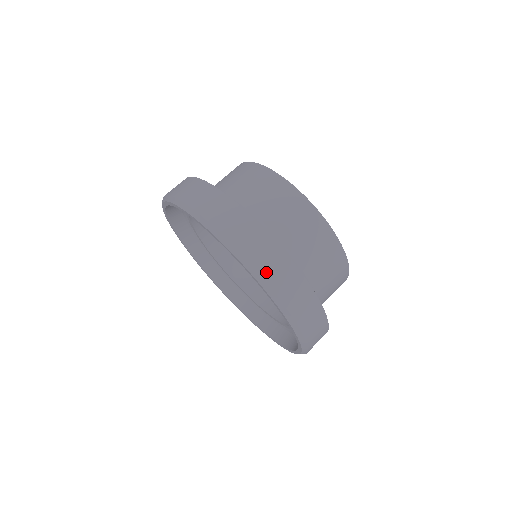
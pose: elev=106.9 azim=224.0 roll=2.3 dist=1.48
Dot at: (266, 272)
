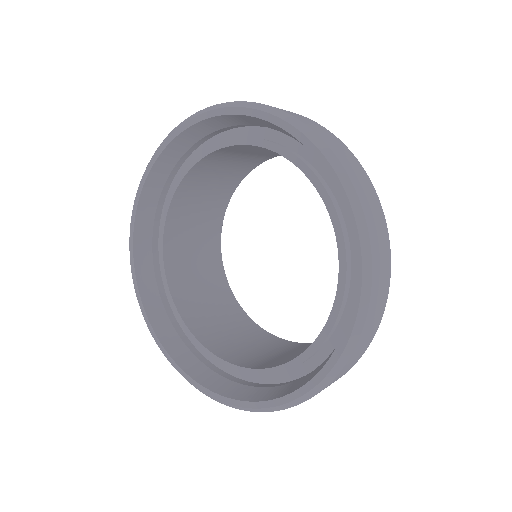
Dot at: (374, 293)
